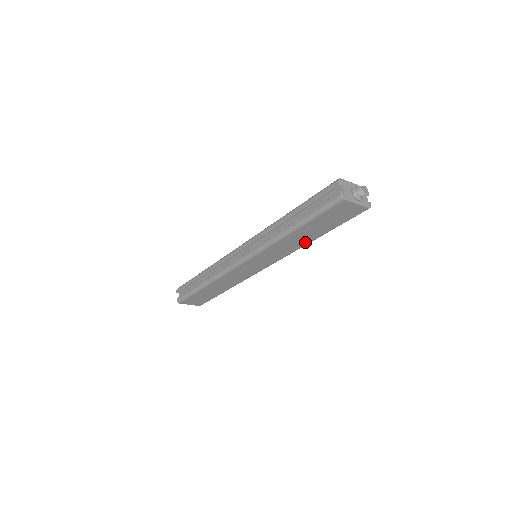
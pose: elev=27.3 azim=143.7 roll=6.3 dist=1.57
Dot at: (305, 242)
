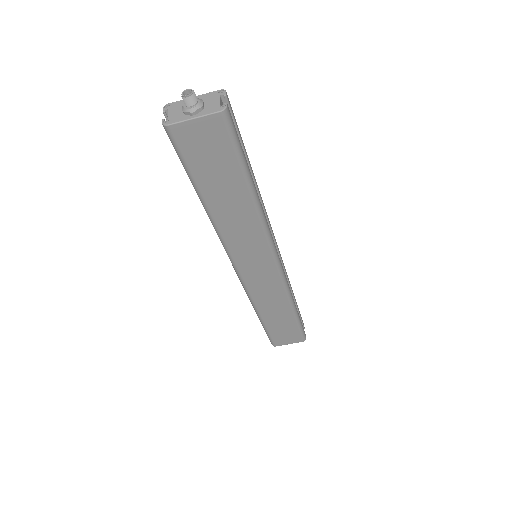
Dot at: (249, 208)
